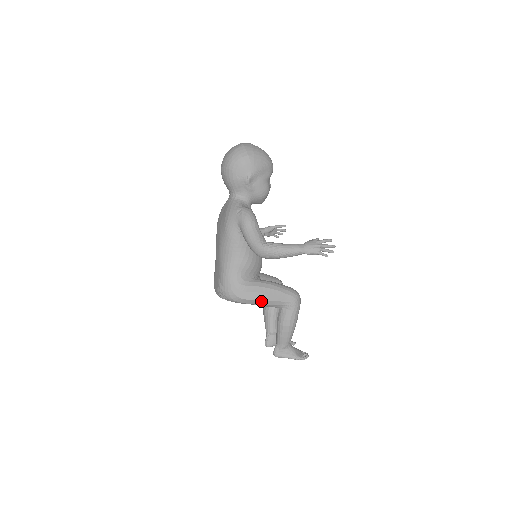
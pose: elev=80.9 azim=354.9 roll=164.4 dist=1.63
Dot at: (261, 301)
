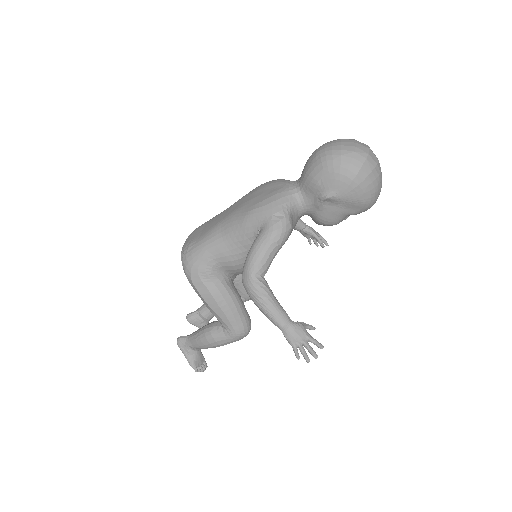
Dot at: (207, 303)
